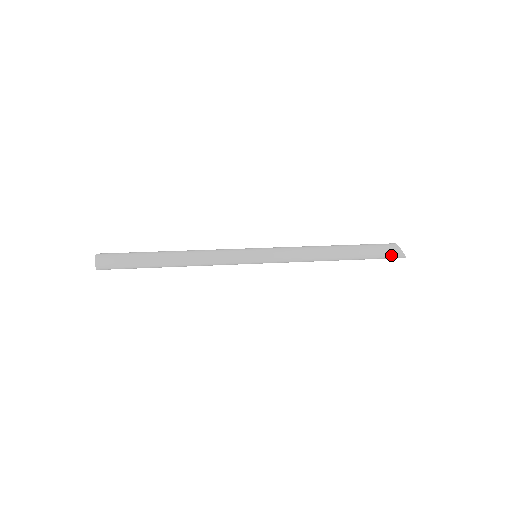
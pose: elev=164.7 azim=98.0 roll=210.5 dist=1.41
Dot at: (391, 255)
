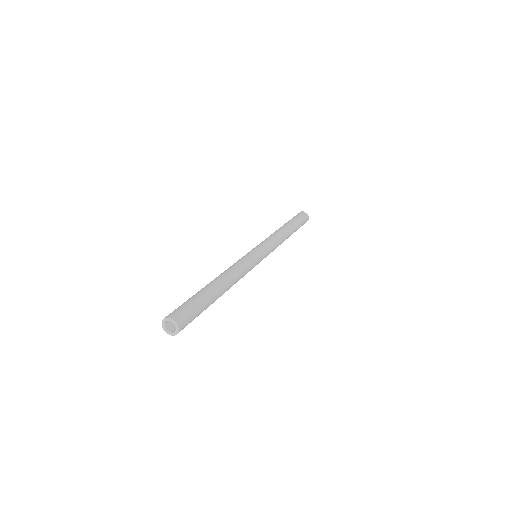
Dot at: occluded
